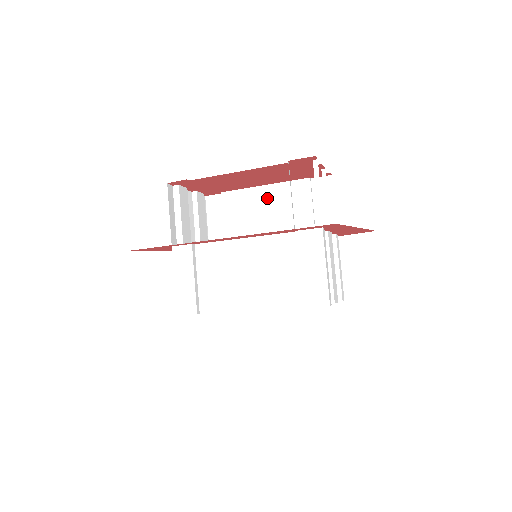
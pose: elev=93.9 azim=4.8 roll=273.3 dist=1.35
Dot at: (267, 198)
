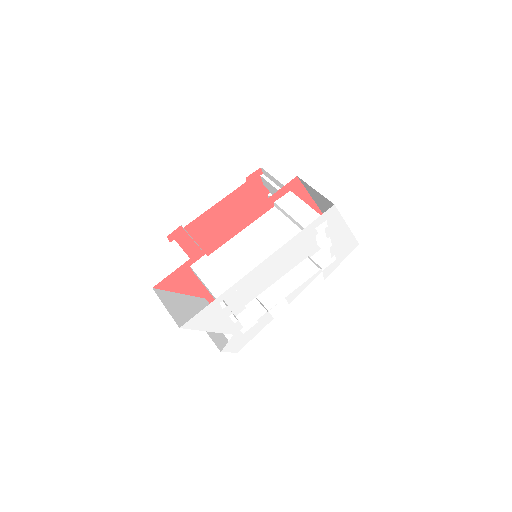
Dot at: occluded
